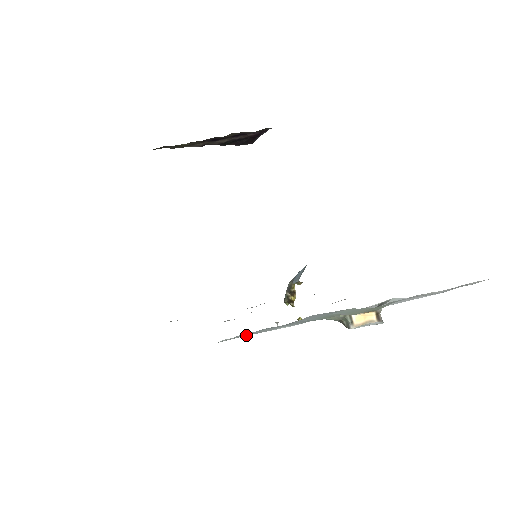
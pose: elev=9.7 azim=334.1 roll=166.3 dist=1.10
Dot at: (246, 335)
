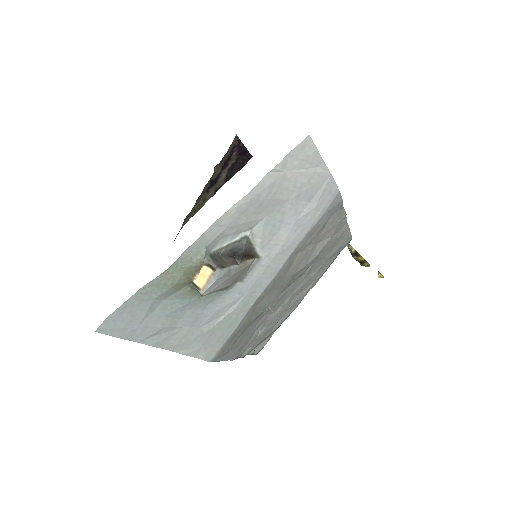
Dot at: (206, 344)
